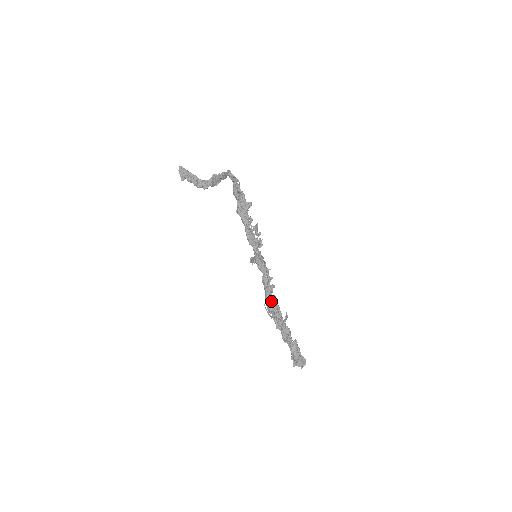
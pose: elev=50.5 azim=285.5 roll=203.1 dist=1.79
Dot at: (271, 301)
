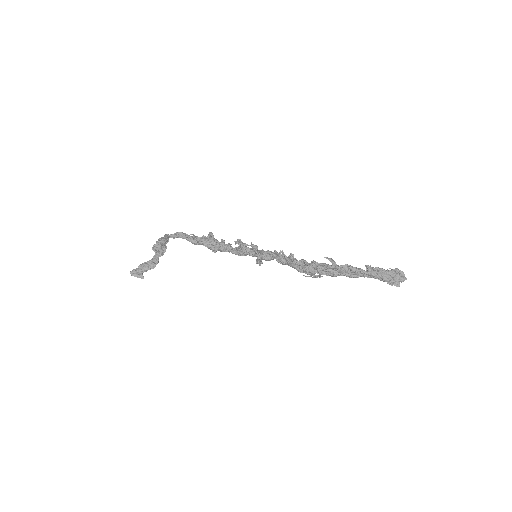
Dot at: occluded
